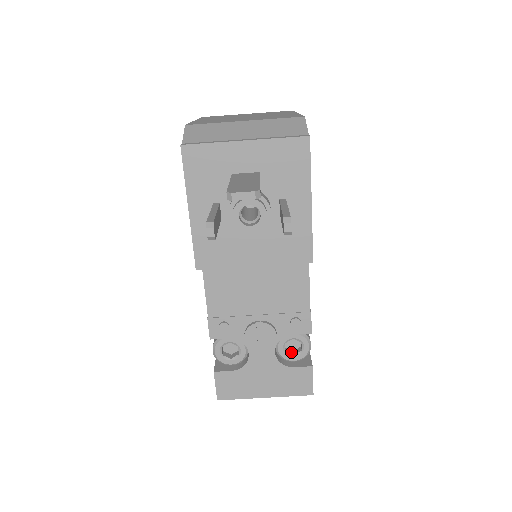
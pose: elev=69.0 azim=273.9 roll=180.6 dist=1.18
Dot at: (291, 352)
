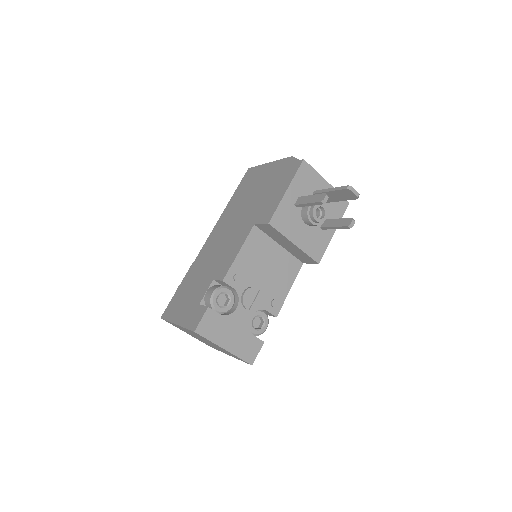
Dot at: (253, 327)
